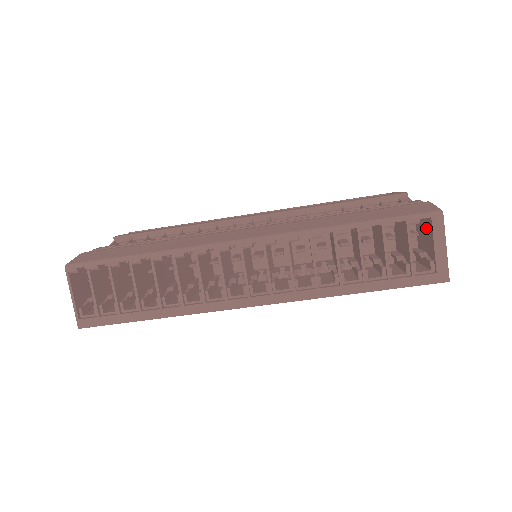
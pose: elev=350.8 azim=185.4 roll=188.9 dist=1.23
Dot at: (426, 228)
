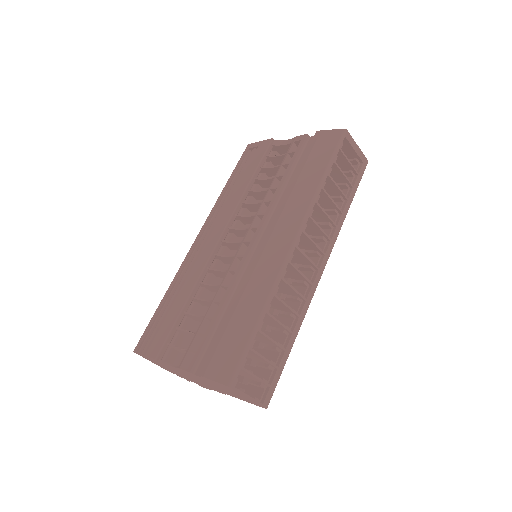
Dot at: occluded
